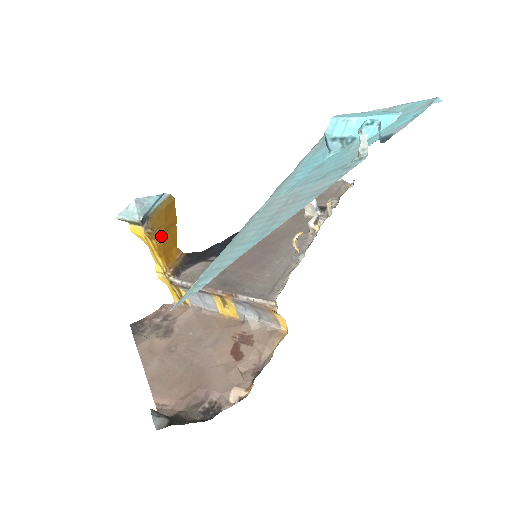
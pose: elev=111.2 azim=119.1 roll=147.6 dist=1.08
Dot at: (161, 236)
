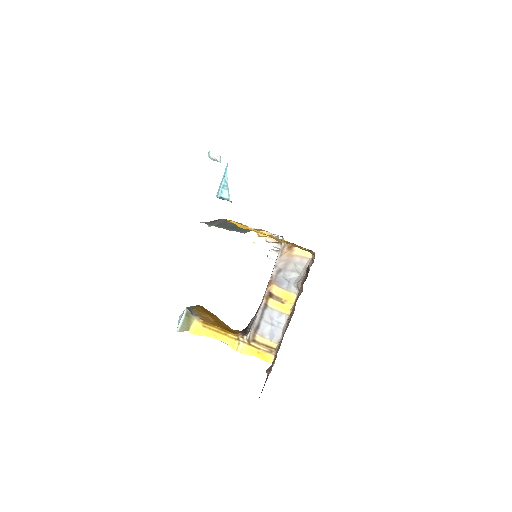
Dot at: (213, 322)
